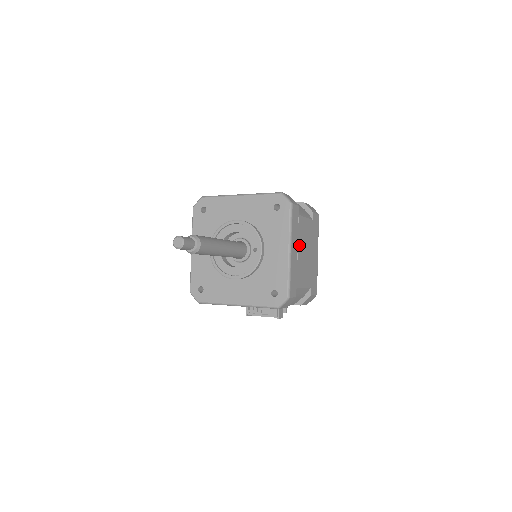
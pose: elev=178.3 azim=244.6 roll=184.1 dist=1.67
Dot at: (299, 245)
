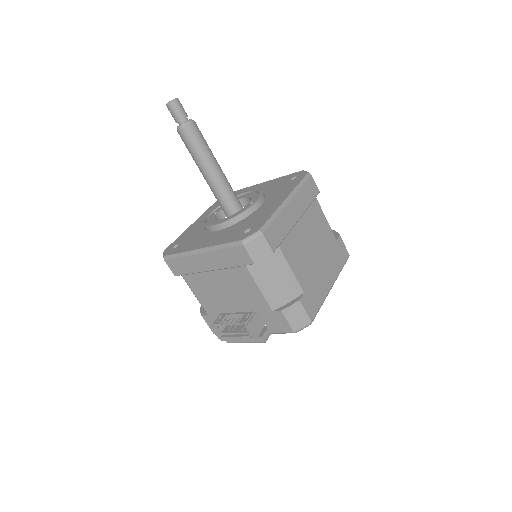
Dot at: (304, 221)
